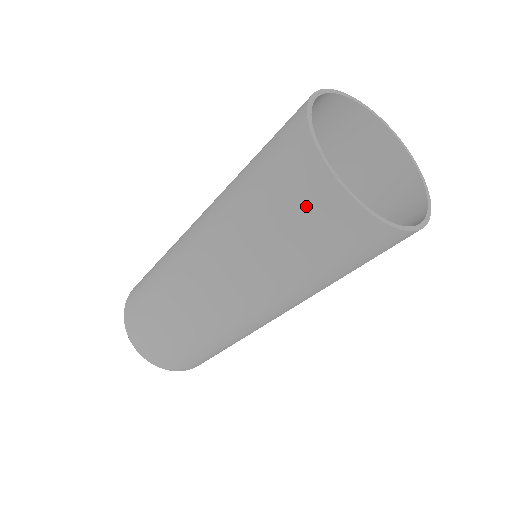
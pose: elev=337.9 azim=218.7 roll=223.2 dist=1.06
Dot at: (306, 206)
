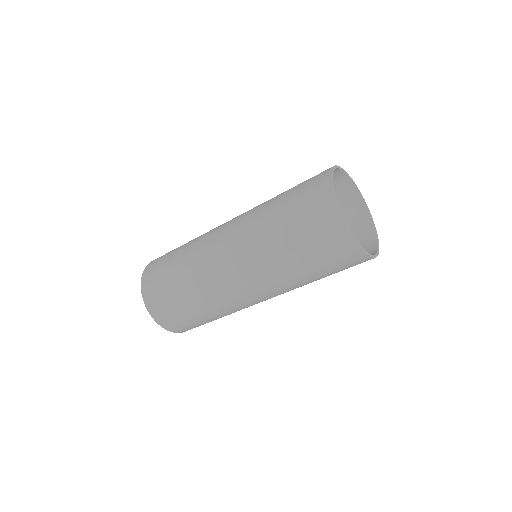
Dot at: (324, 237)
